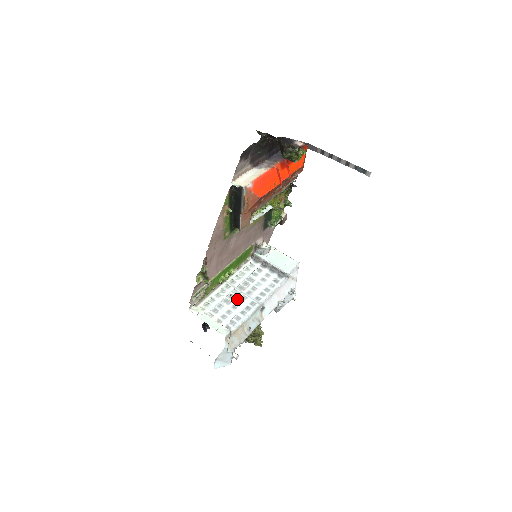
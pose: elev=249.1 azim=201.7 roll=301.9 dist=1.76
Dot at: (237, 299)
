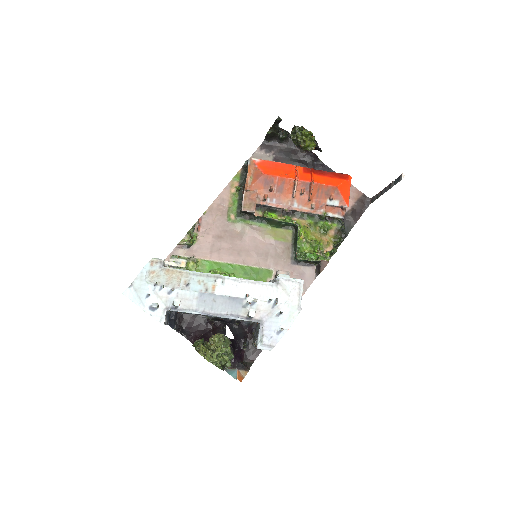
Dot at: occluded
